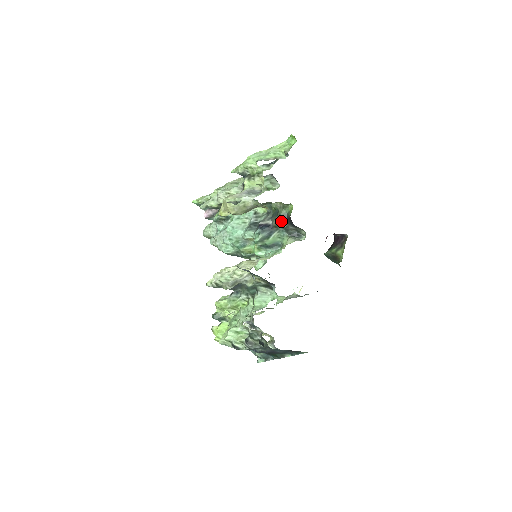
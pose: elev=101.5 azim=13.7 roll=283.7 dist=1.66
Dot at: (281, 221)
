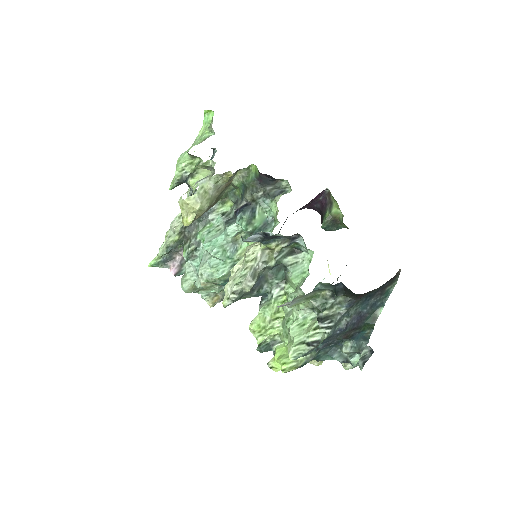
Dot at: (254, 190)
